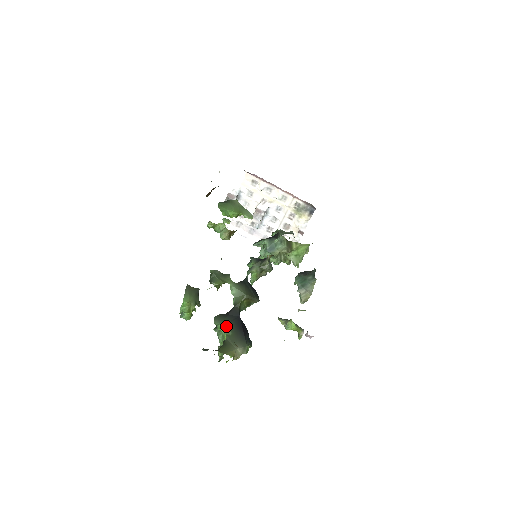
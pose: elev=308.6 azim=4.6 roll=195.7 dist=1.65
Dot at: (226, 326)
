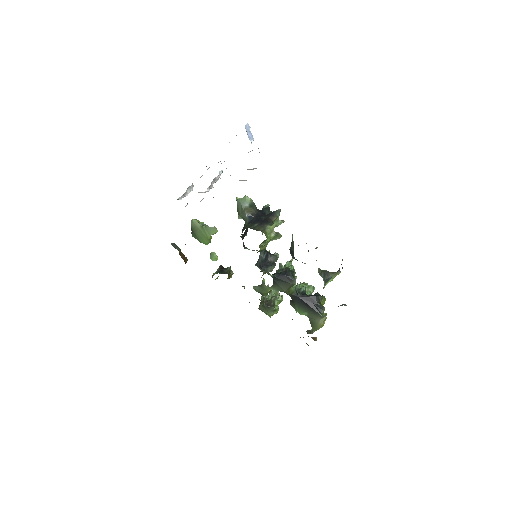
Dot at: (300, 311)
